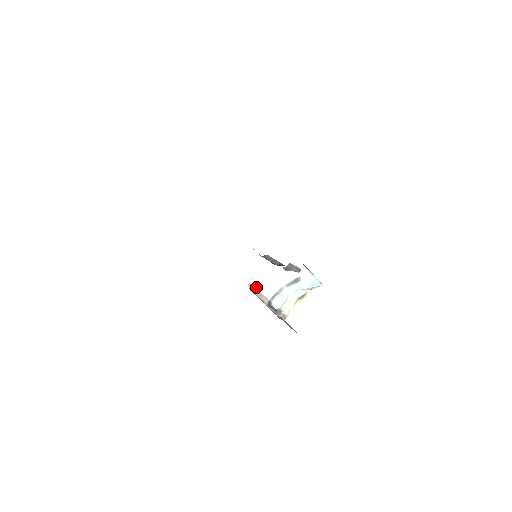
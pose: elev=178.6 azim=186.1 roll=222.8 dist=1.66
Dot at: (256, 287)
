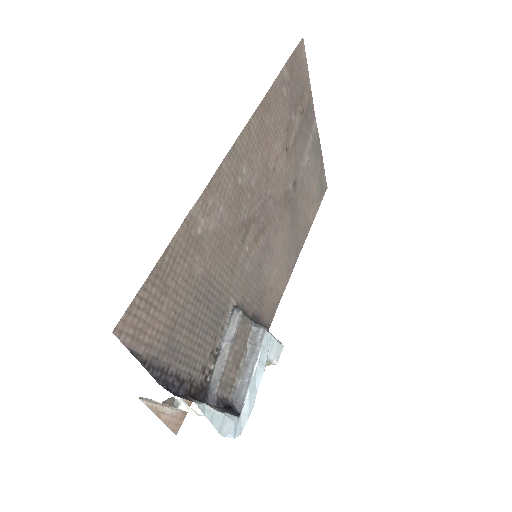
Dot at: (151, 399)
